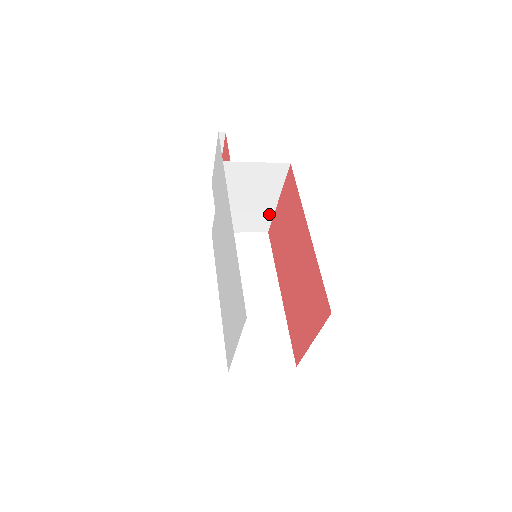
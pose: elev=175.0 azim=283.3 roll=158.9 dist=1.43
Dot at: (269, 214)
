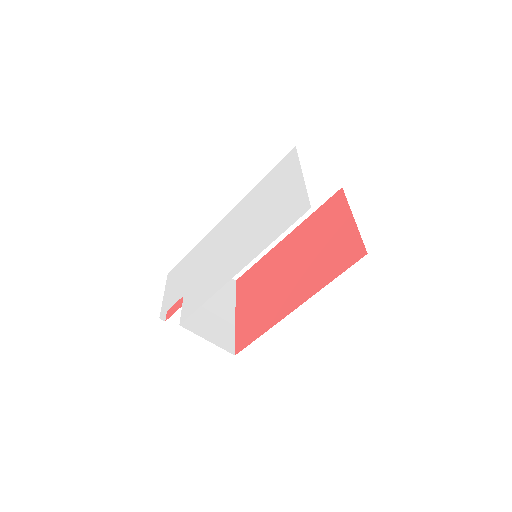
Dot at: (231, 328)
